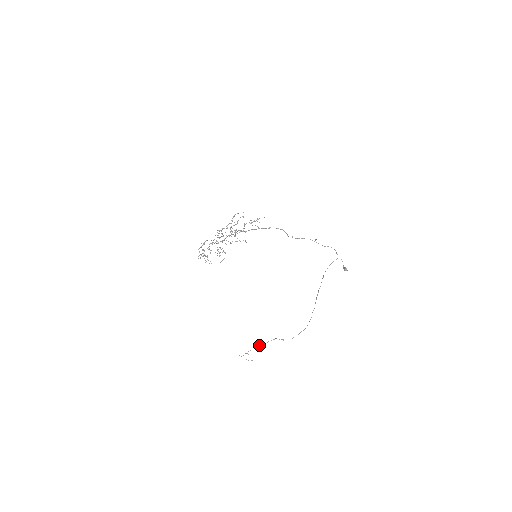
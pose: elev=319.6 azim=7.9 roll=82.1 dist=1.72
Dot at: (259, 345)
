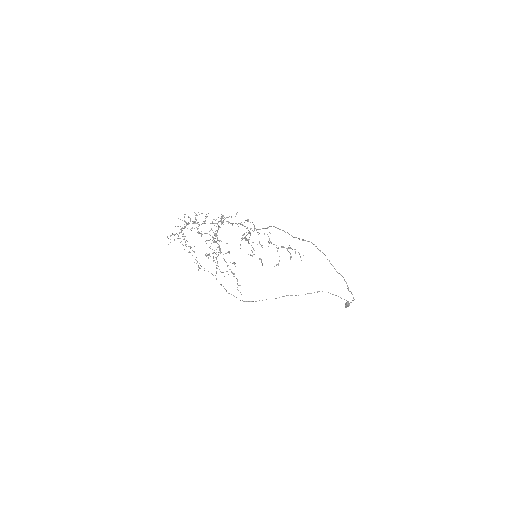
Dot at: occluded
